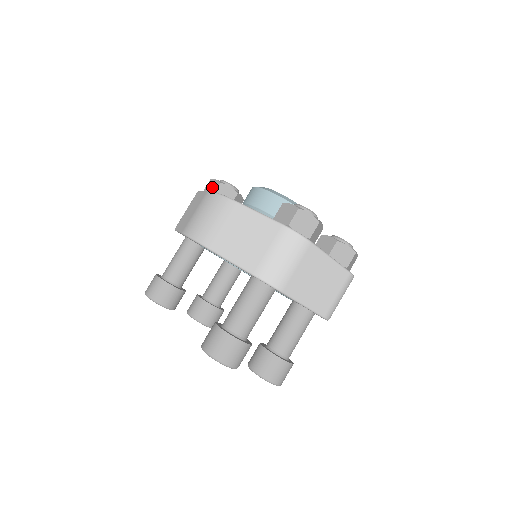
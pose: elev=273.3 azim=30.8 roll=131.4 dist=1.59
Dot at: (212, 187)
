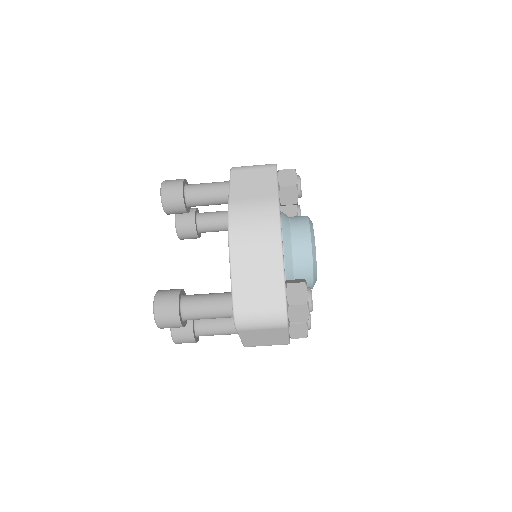
Dot at: (288, 179)
